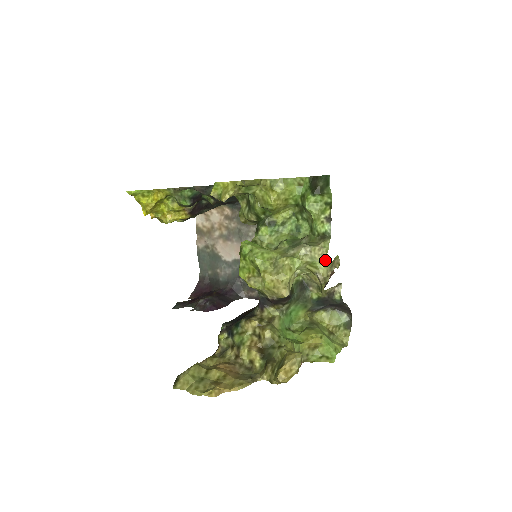
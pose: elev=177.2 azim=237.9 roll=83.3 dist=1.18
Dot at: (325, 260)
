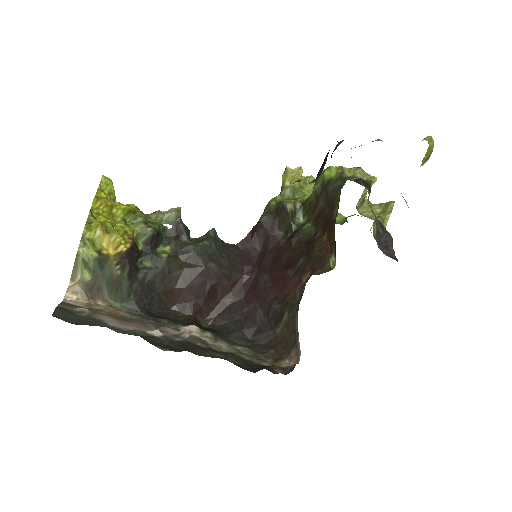
Dot at: occluded
